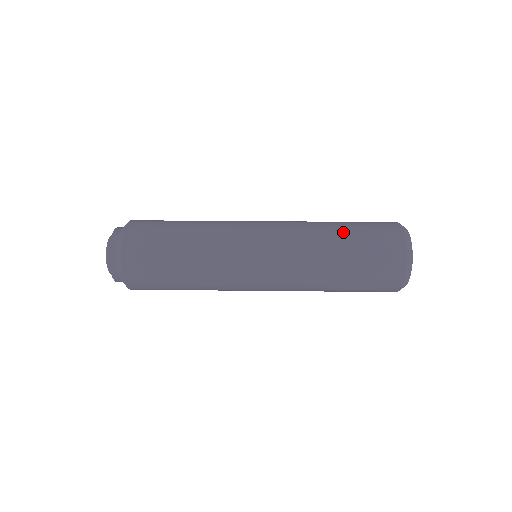
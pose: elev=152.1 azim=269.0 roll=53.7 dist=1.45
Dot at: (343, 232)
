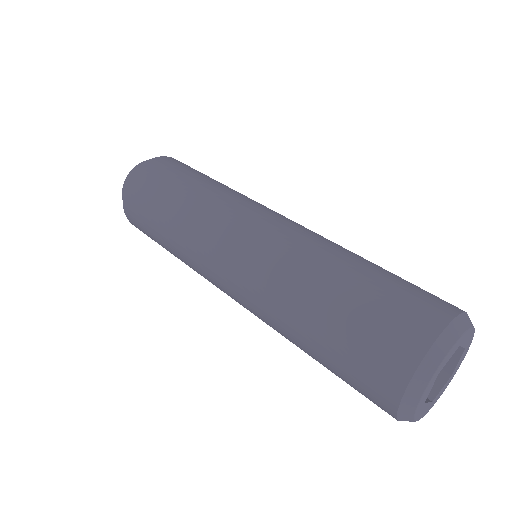
Dot at: (371, 263)
